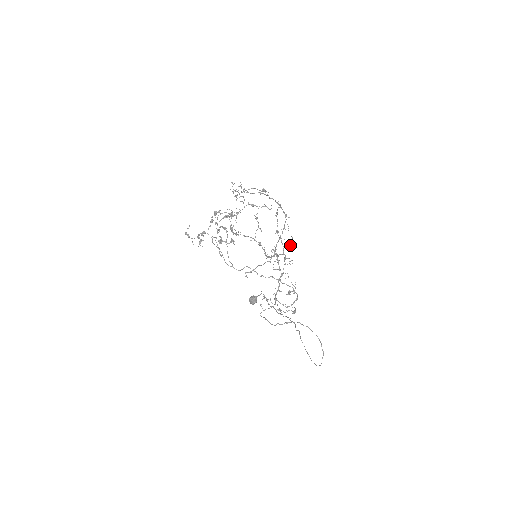
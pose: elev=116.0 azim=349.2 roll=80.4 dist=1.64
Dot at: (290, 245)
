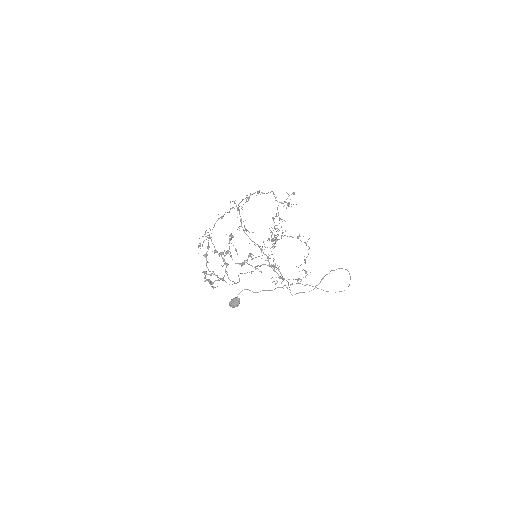
Dot at: (249, 232)
